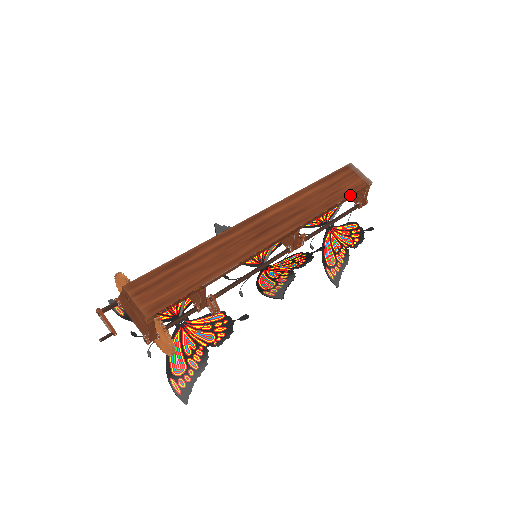
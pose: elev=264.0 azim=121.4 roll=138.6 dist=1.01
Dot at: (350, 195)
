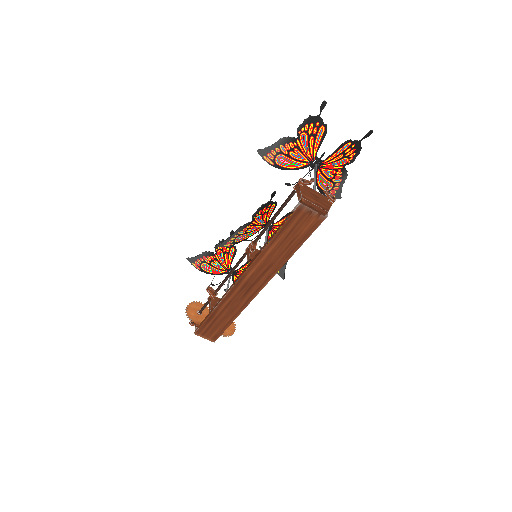
Dot at: occluded
